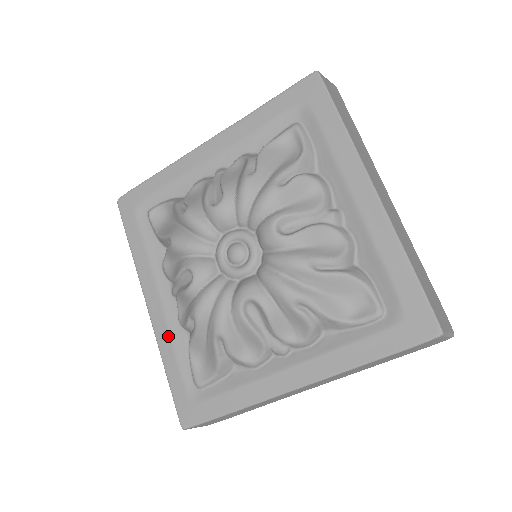
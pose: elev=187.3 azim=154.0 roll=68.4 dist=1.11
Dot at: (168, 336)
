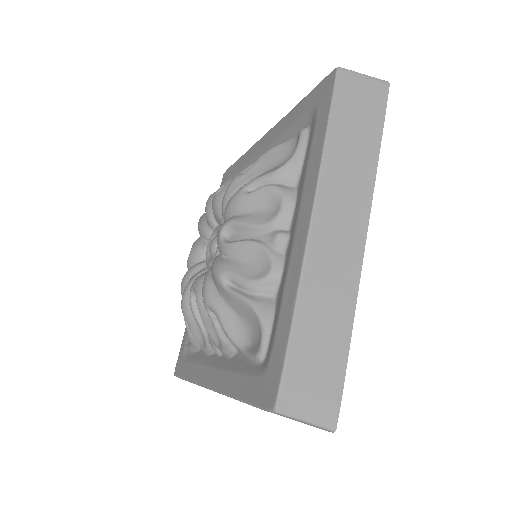
Dot at: occluded
